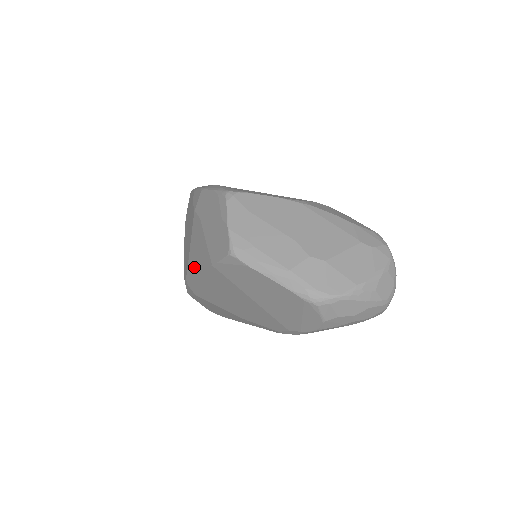
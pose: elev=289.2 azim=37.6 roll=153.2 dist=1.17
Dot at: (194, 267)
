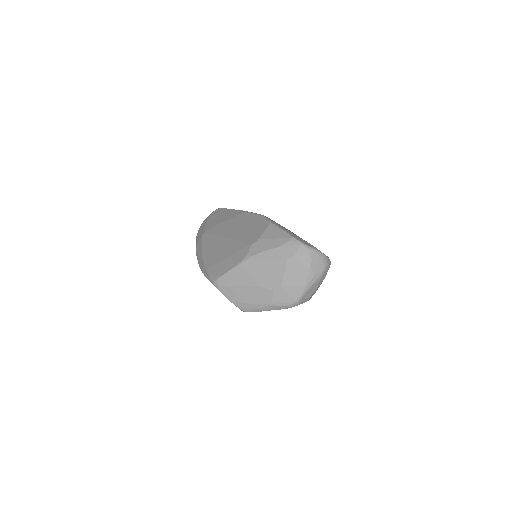
Dot at: occluded
